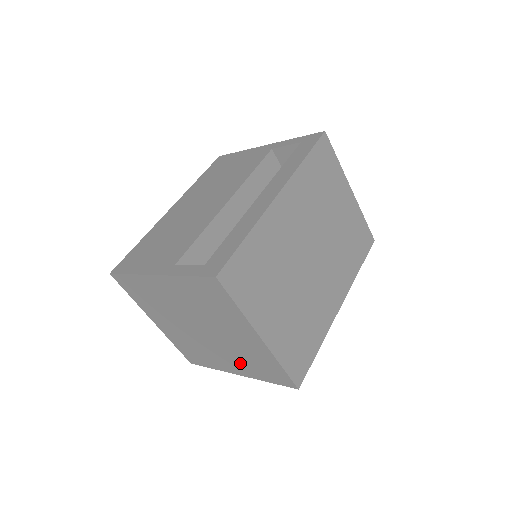
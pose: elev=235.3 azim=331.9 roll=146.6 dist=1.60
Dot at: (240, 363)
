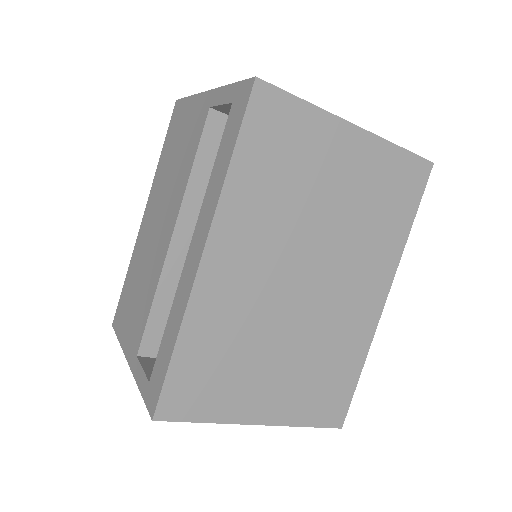
Dot at: occluded
